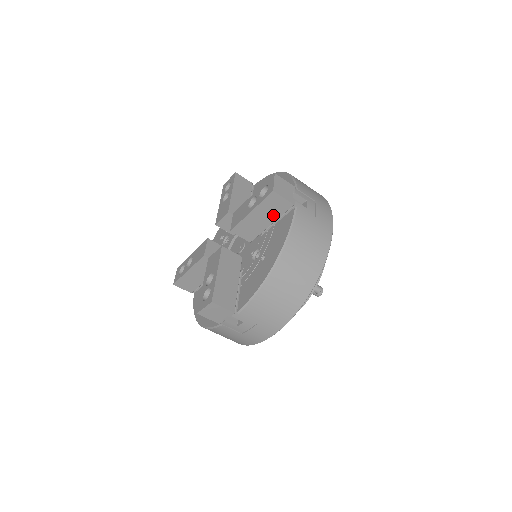
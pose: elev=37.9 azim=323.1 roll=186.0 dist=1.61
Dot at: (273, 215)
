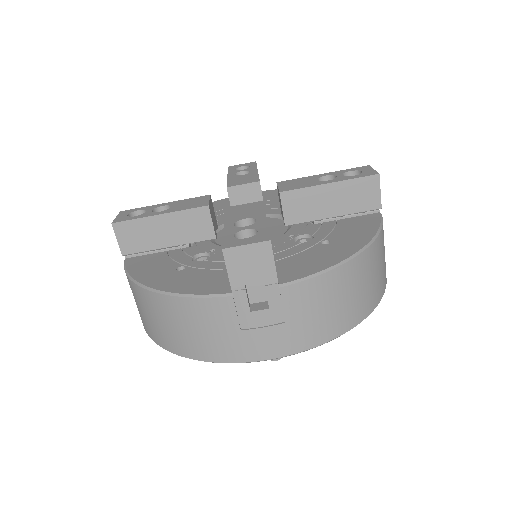
Dot at: (348, 206)
